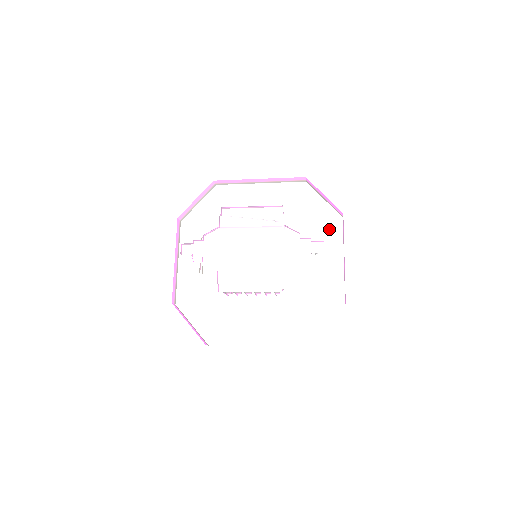
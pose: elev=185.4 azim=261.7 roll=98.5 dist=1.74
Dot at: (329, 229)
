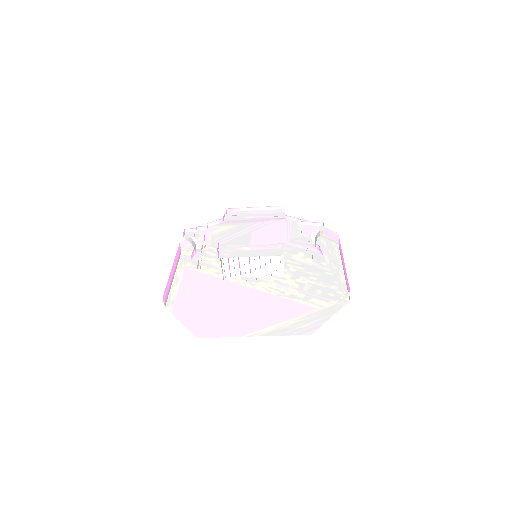
Dot at: (326, 252)
